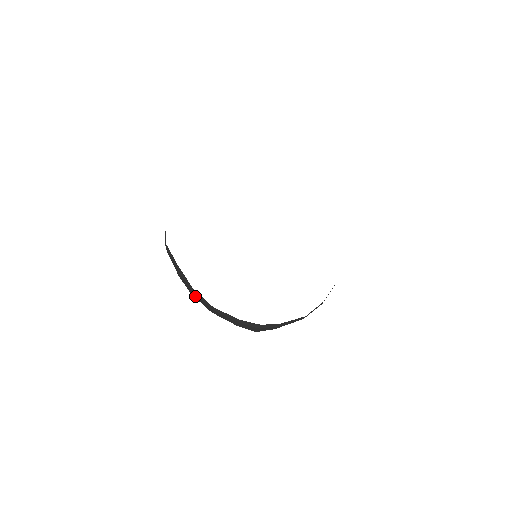
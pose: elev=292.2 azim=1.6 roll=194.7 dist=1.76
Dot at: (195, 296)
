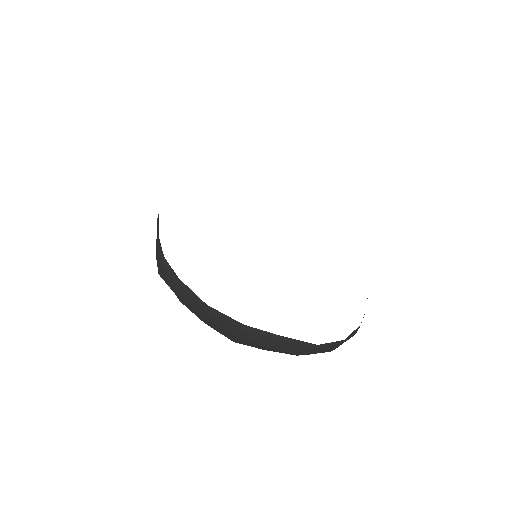
Dot at: occluded
